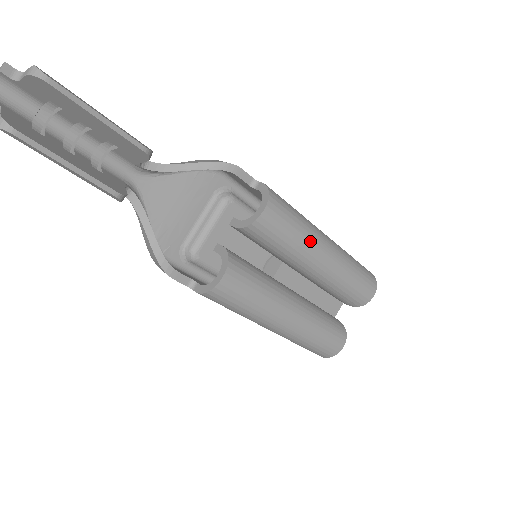
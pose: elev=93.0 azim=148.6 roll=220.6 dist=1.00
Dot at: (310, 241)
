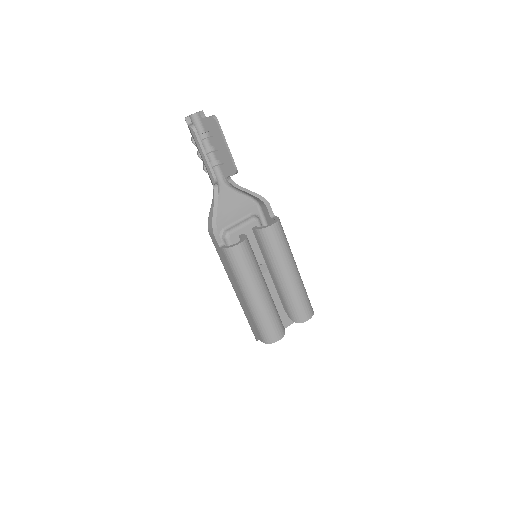
Dot at: (288, 257)
